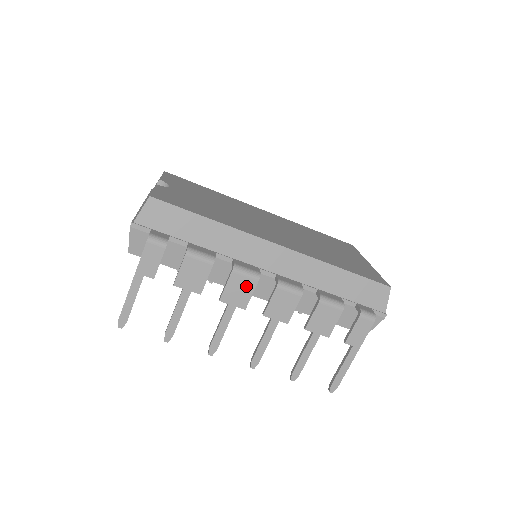
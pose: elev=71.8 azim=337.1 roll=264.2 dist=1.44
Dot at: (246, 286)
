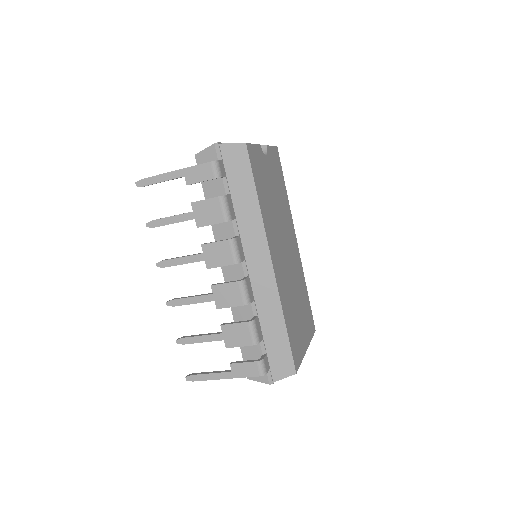
Dot at: (225, 257)
